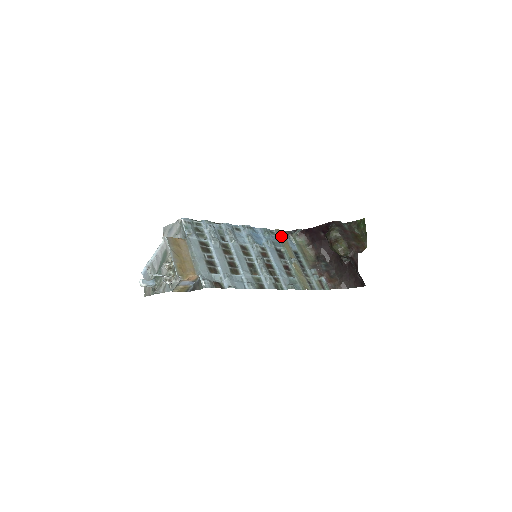
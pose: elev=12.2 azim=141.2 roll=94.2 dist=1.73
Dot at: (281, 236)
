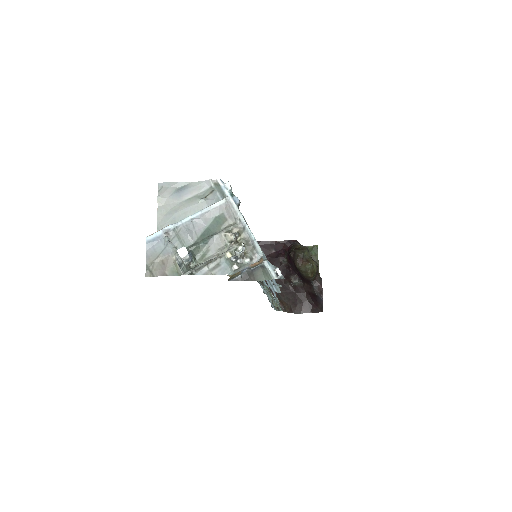
Dot at: occluded
